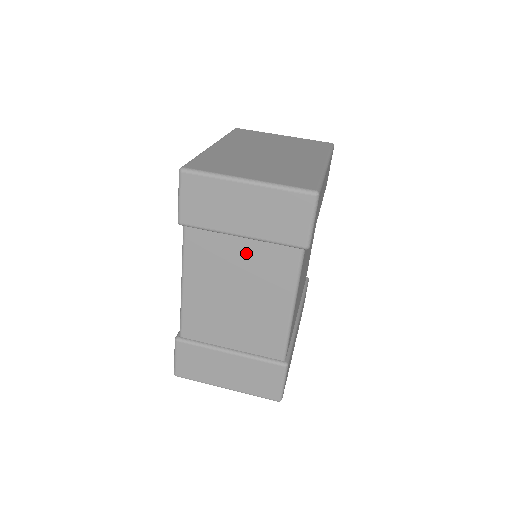
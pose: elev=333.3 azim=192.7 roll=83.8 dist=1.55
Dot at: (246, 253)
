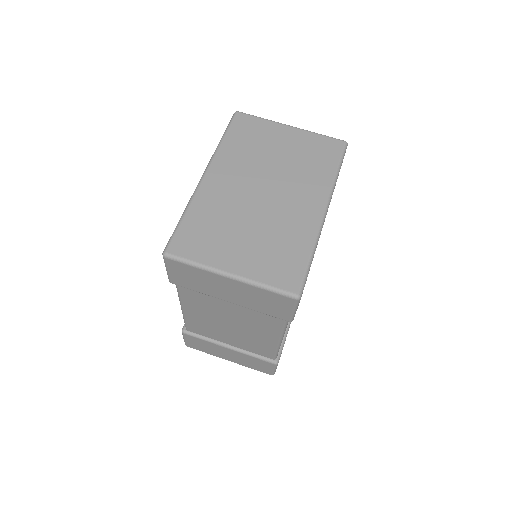
Dot at: (235, 308)
